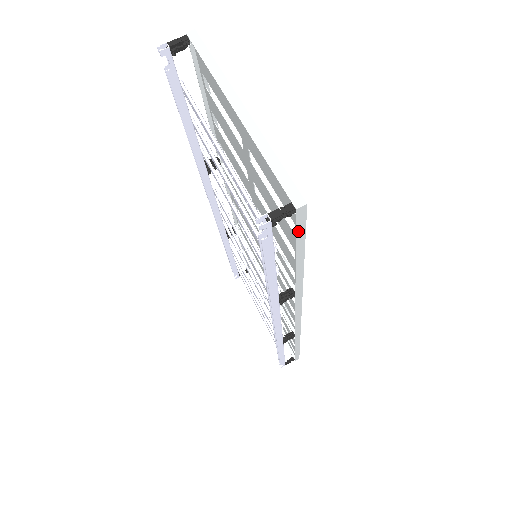
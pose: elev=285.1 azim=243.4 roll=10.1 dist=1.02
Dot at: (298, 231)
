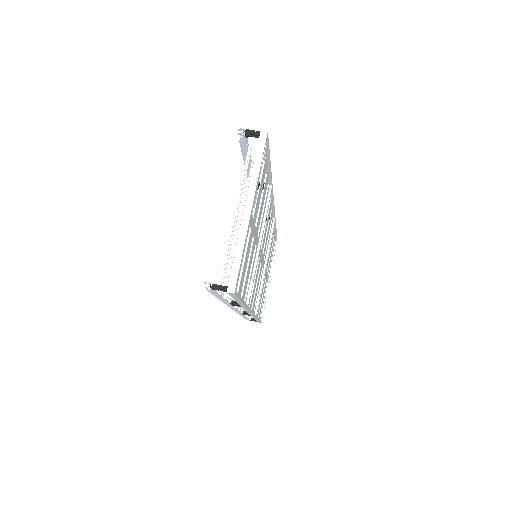
Dot at: (232, 296)
